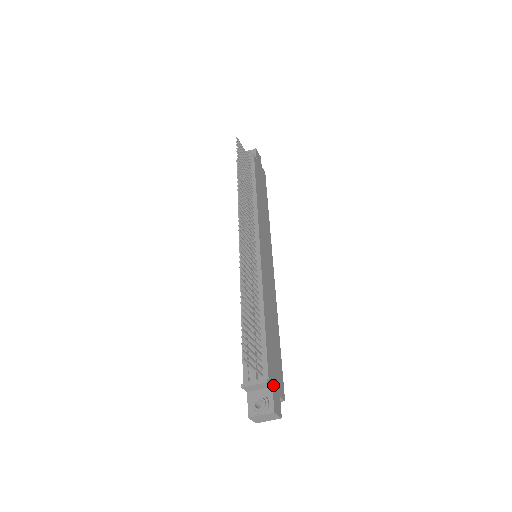
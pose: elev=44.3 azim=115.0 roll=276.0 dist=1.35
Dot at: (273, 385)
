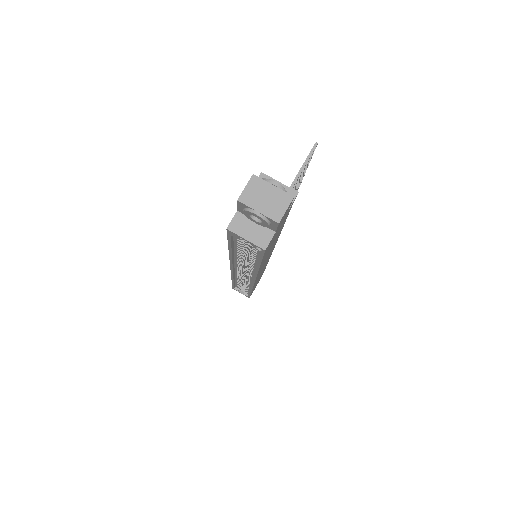
Dot at: occluded
